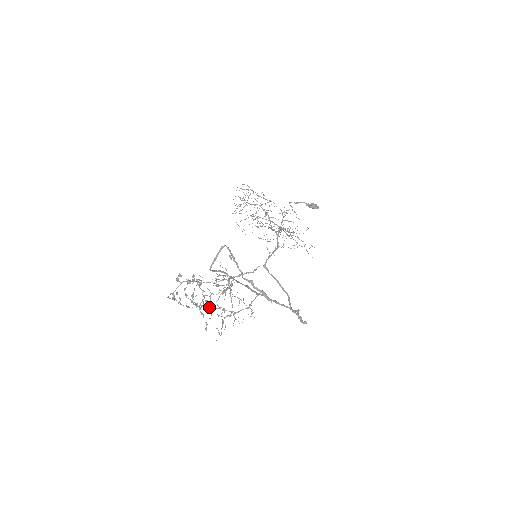
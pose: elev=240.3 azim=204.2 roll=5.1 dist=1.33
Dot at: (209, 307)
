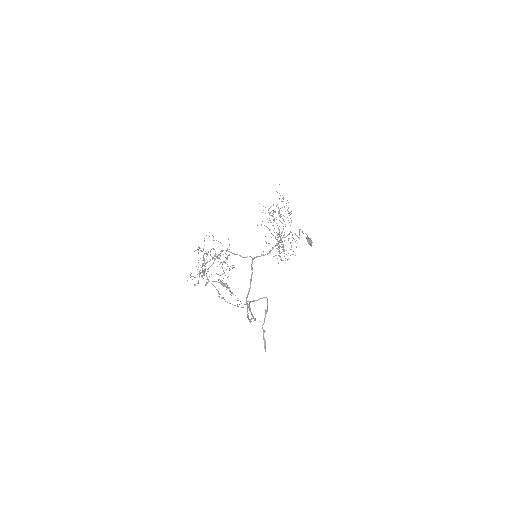
Dot at: (212, 284)
